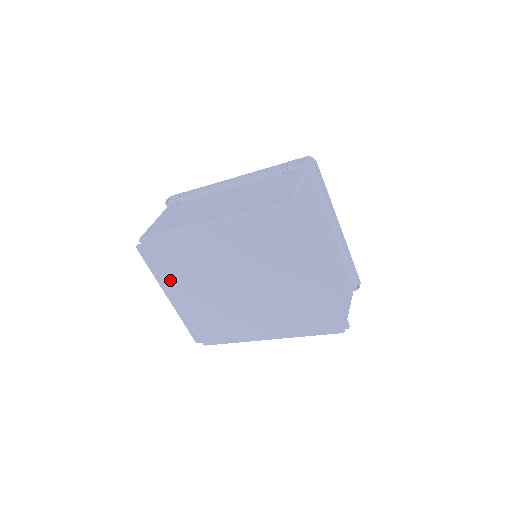
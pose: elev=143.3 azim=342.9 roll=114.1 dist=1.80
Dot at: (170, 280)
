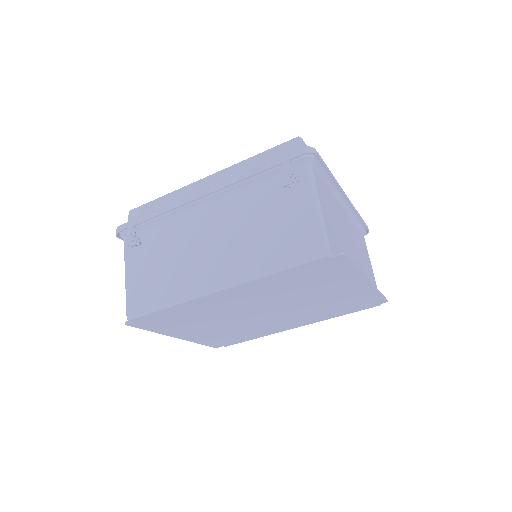
Dot at: (177, 330)
